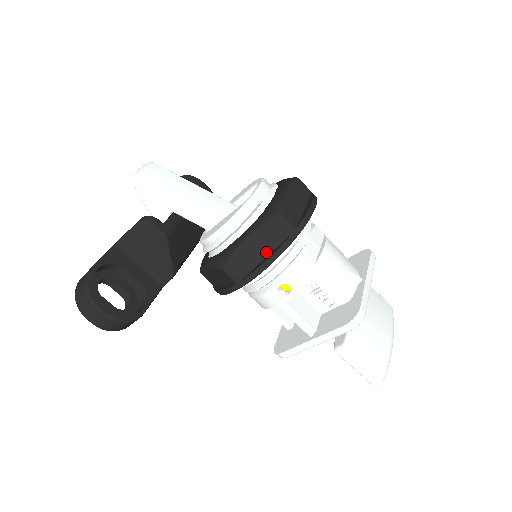
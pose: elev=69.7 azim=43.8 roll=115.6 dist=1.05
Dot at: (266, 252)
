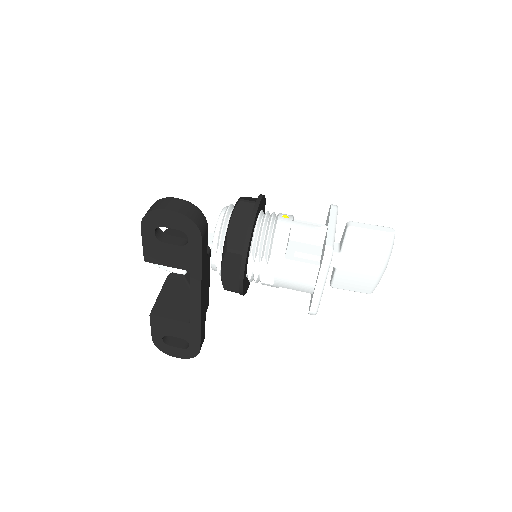
Dot at: occluded
